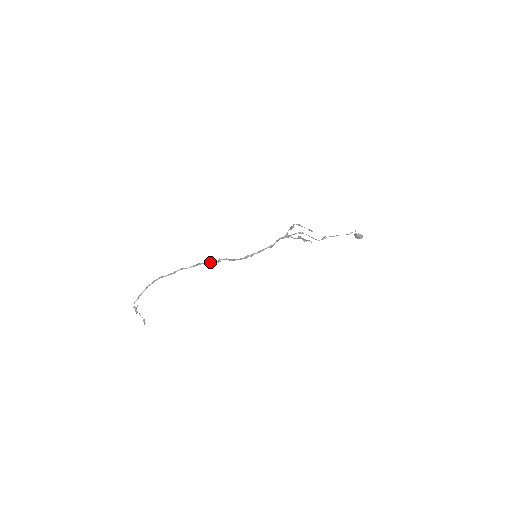
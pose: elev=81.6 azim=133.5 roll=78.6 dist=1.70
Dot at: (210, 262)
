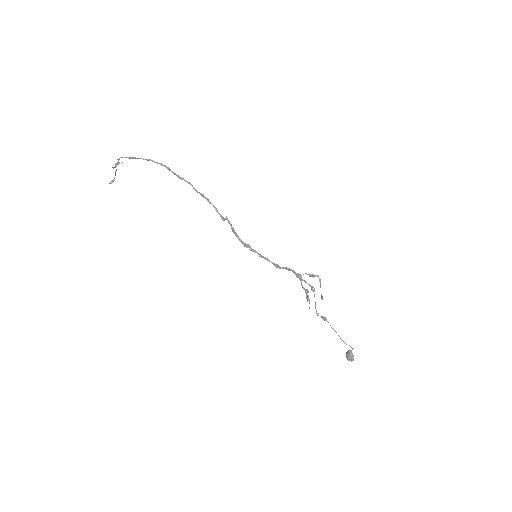
Dot at: occluded
